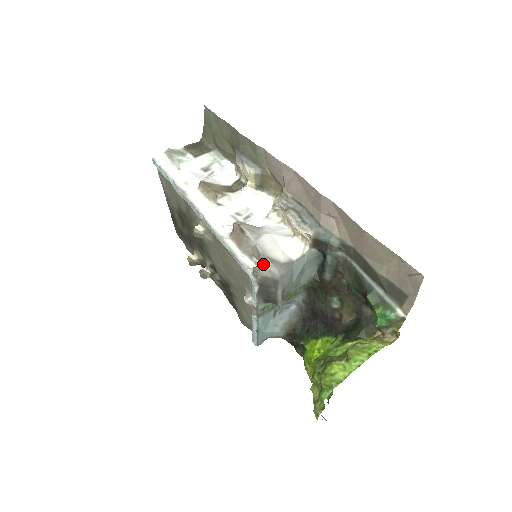
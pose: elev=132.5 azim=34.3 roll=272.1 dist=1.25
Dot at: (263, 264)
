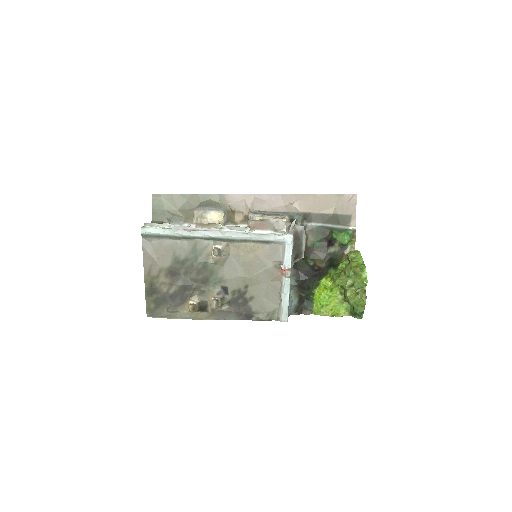
Dot at: occluded
